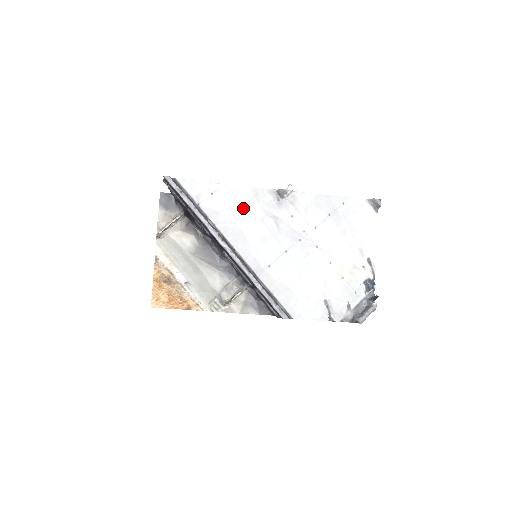
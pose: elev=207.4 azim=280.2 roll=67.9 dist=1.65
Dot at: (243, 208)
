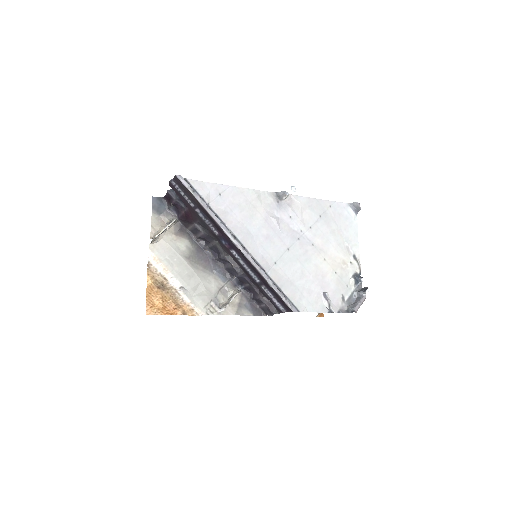
Dot at: (248, 209)
